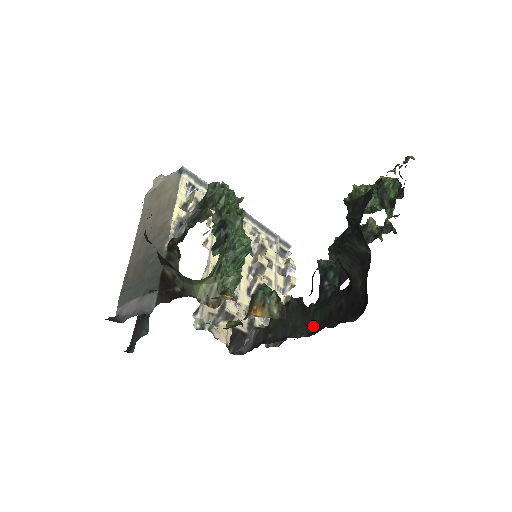
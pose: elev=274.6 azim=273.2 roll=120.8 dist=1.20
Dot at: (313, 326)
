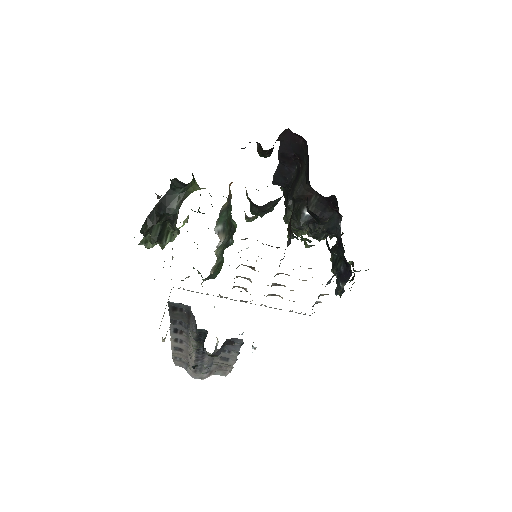
Dot at: occluded
